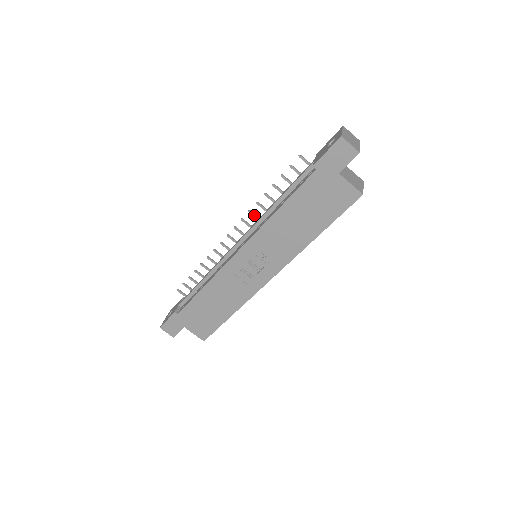
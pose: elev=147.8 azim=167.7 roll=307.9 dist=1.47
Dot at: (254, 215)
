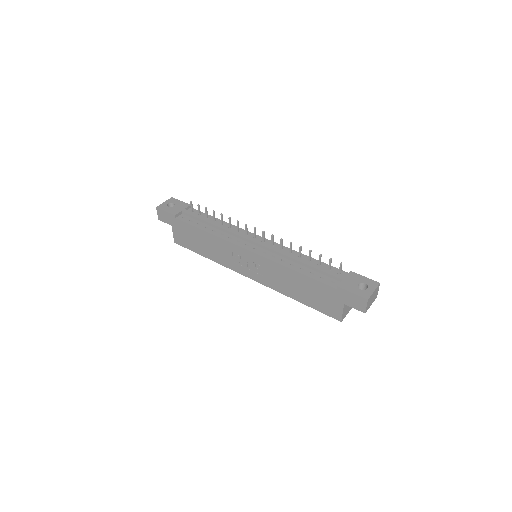
Dot at: (281, 243)
